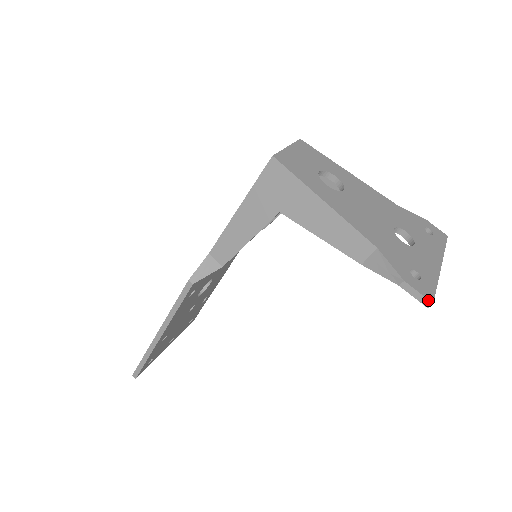
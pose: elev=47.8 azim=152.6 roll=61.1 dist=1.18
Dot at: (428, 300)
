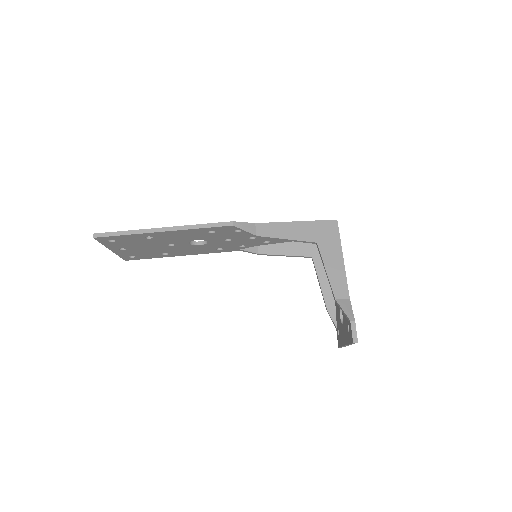
Dot at: (357, 339)
